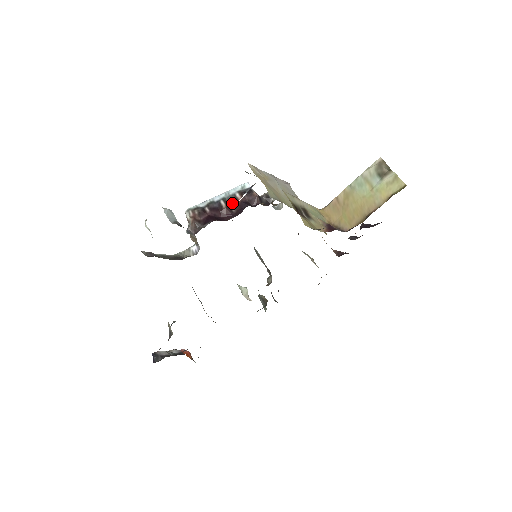
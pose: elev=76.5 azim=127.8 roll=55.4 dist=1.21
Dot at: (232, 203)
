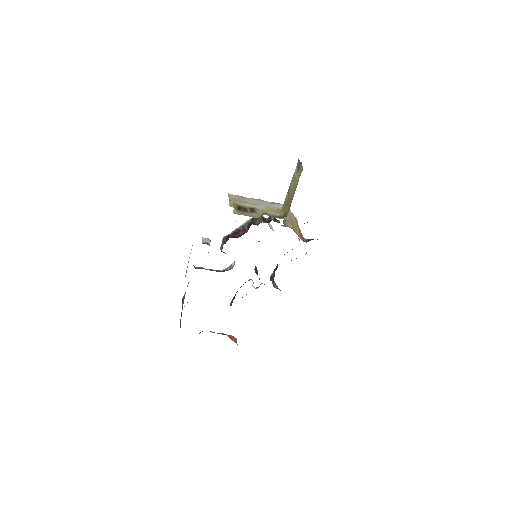
Dot at: (247, 227)
